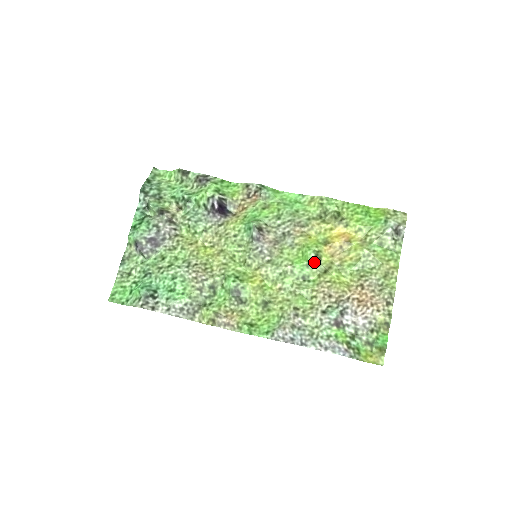
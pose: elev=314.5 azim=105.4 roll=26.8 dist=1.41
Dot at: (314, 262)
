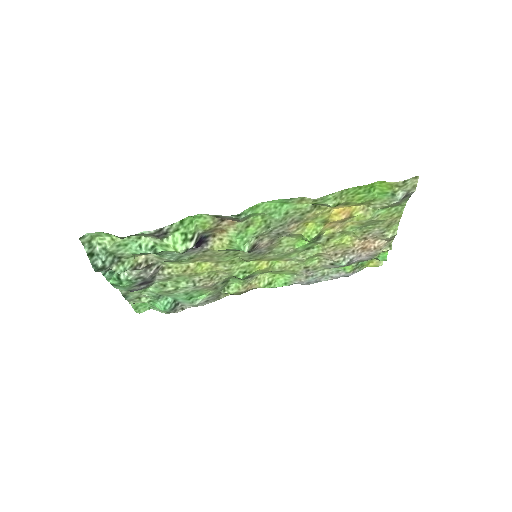
Dot at: (316, 239)
